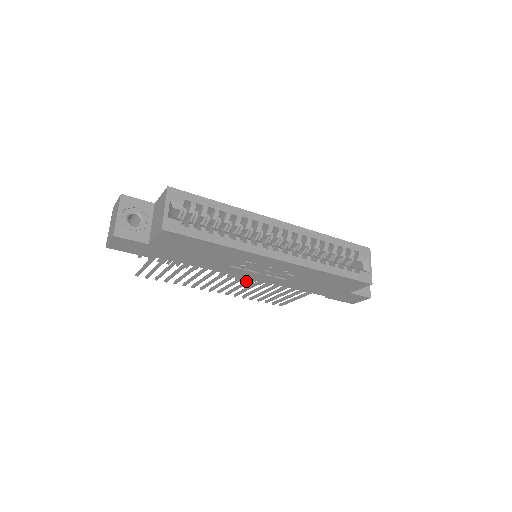
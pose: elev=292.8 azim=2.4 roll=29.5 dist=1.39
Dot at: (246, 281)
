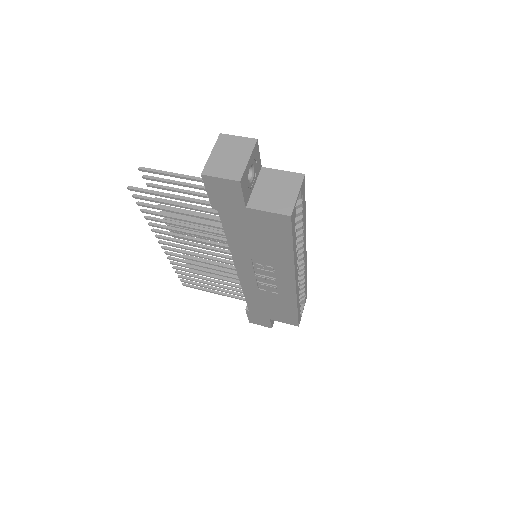
Dot at: (211, 262)
